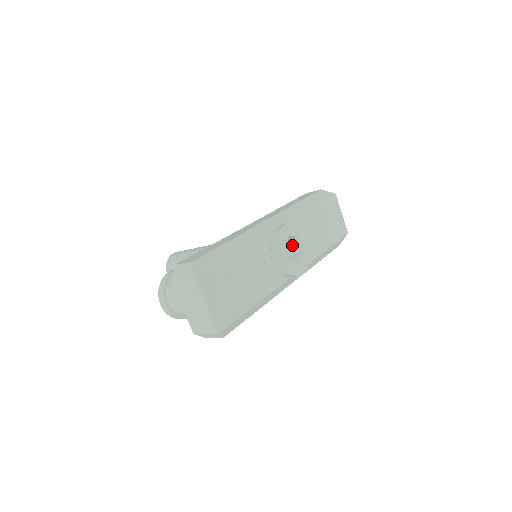
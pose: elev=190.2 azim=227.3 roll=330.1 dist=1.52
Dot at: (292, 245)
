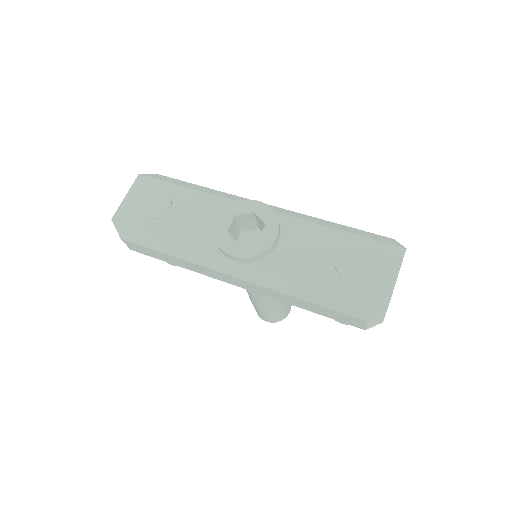
Dot at: occluded
